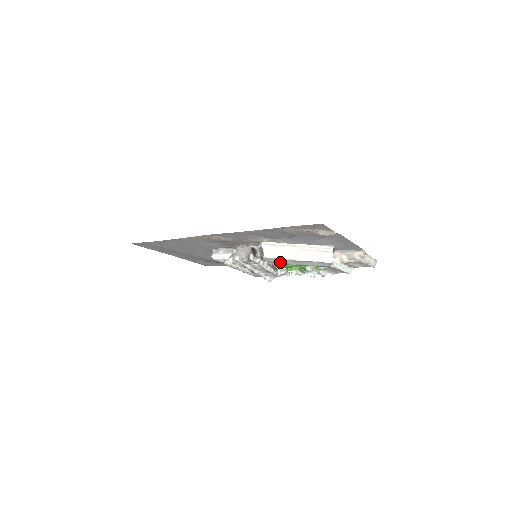
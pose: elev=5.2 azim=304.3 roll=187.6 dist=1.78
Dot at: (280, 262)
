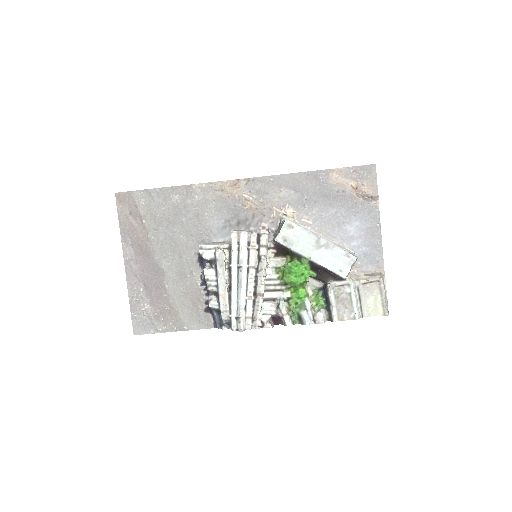
Dot at: (296, 244)
